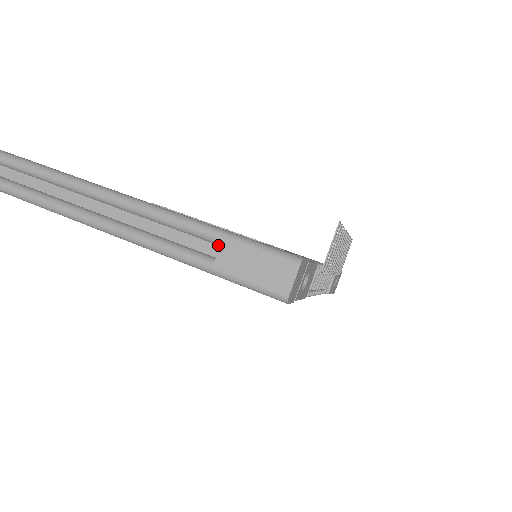
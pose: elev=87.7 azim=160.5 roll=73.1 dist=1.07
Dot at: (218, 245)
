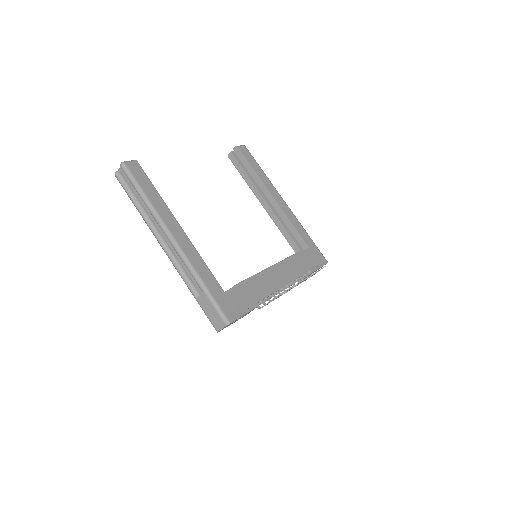
Dot at: occluded
